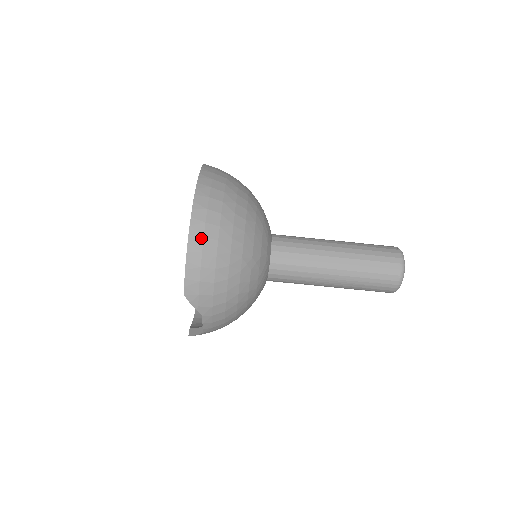
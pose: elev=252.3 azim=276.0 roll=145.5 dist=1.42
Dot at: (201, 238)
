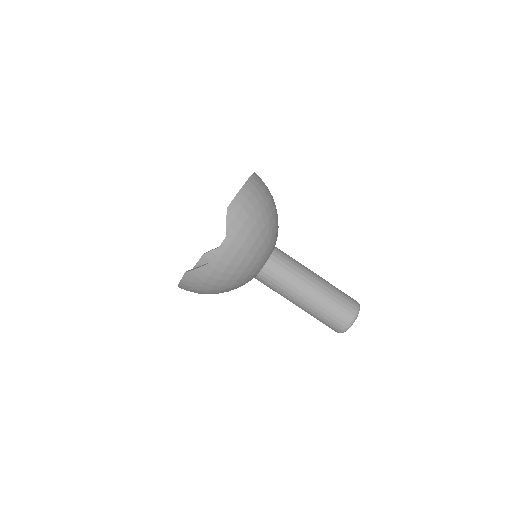
Dot at: (254, 186)
